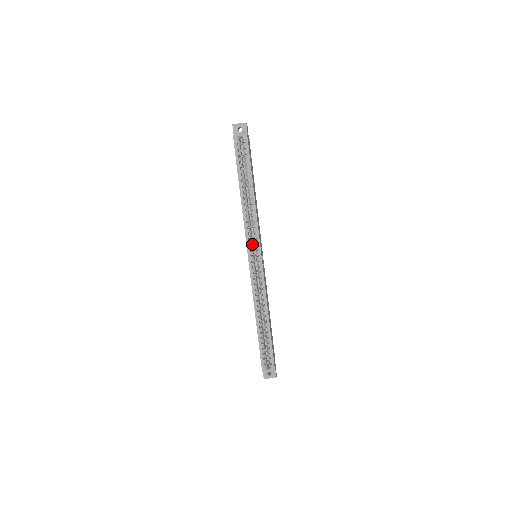
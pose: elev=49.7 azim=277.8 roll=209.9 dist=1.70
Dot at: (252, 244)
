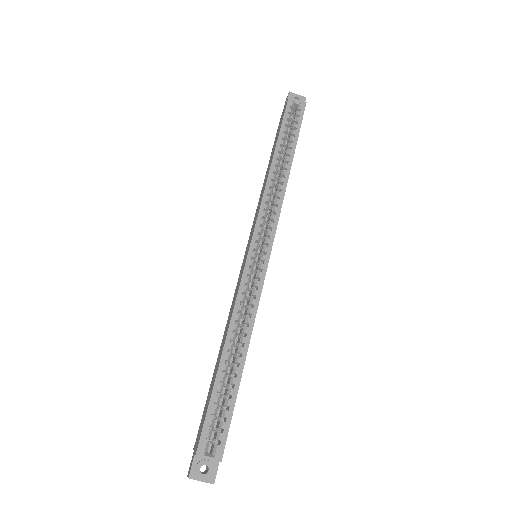
Dot at: (262, 229)
